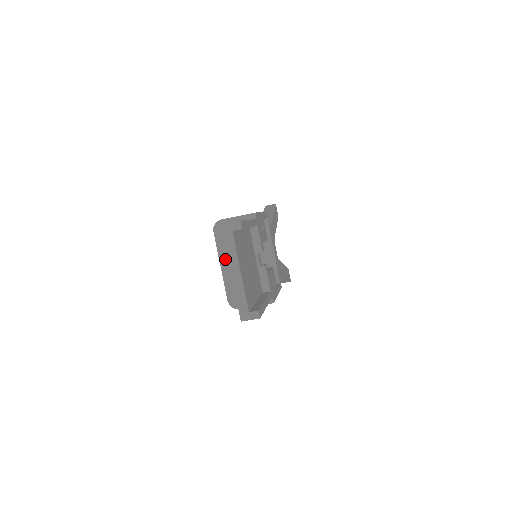
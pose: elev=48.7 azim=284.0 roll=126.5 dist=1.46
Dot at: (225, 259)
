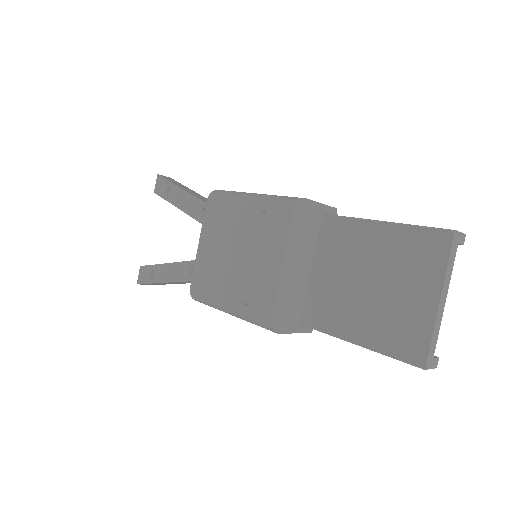
Dot at: (290, 256)
